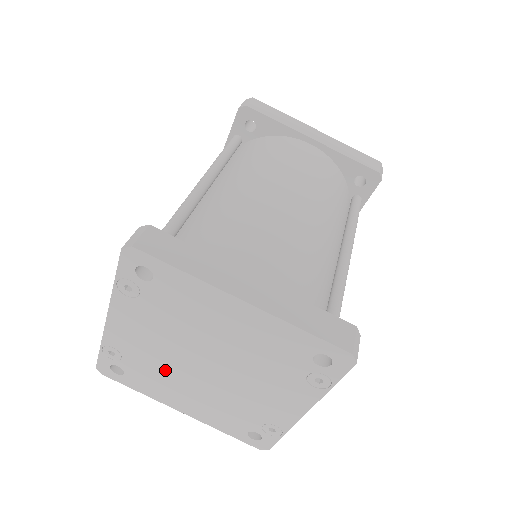
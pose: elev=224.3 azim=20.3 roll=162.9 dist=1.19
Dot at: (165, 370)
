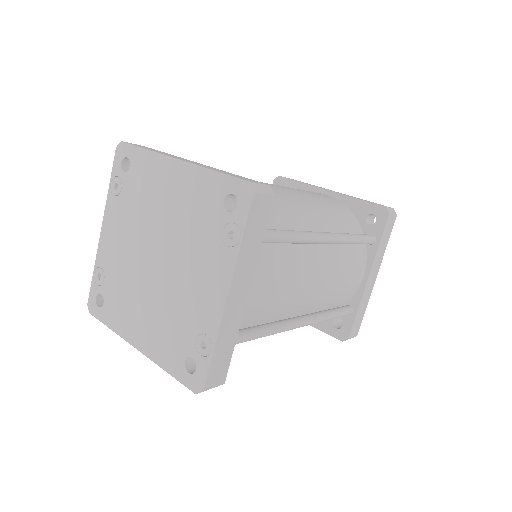
Dot at: (129, 282)
